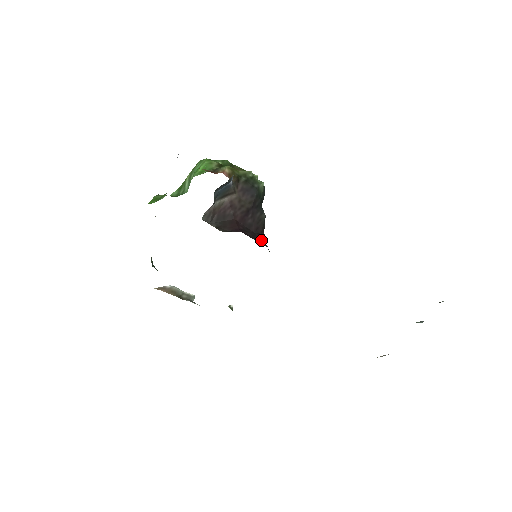
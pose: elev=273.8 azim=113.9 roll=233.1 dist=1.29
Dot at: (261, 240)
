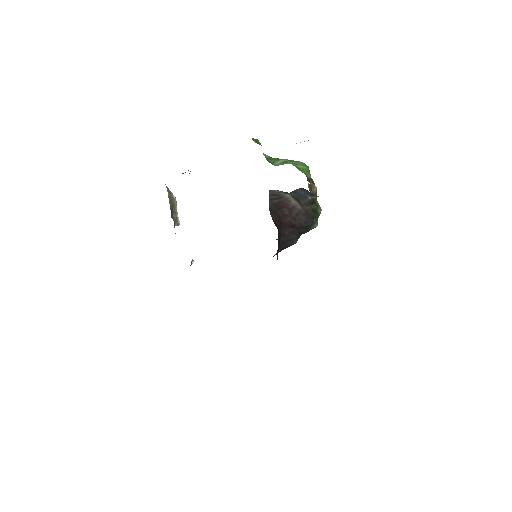
Dot at: occluded
